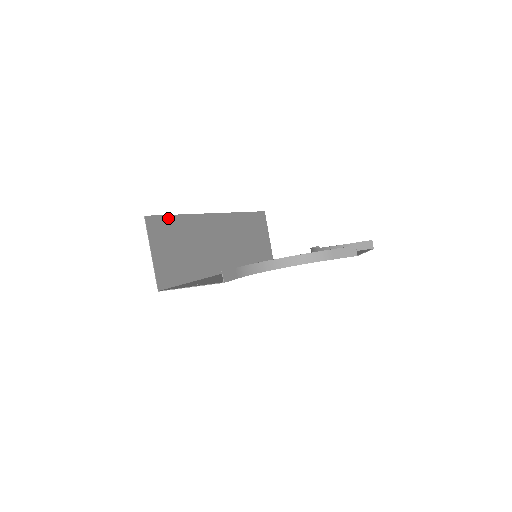
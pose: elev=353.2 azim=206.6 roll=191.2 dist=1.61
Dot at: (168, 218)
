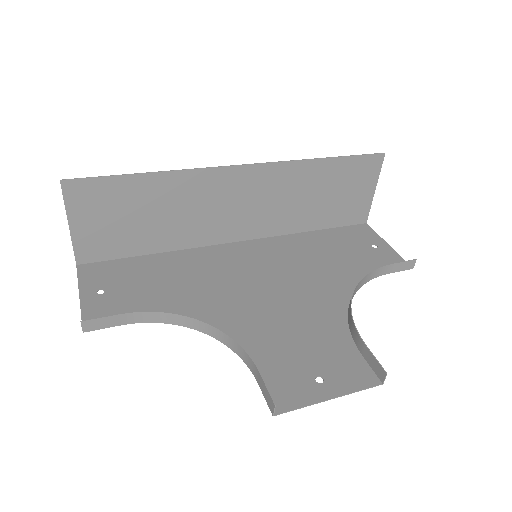
Dot at: (114, 179)
